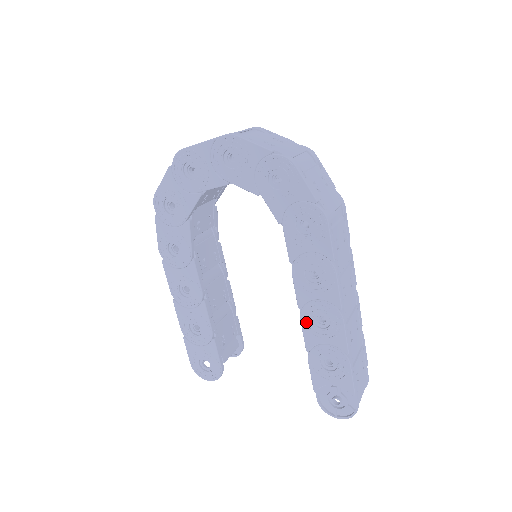
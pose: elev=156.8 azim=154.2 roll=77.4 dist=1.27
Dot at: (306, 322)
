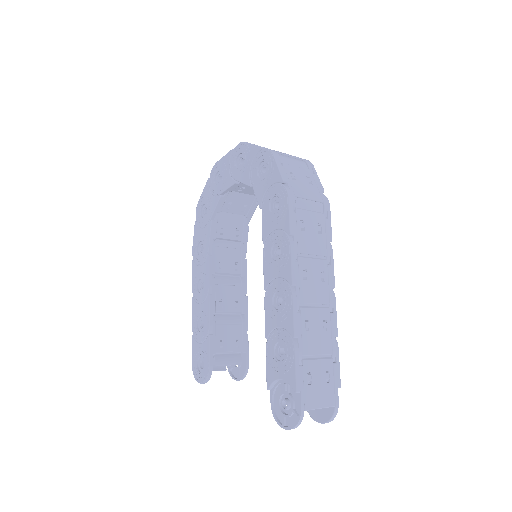
Dot at: (268, 304)
